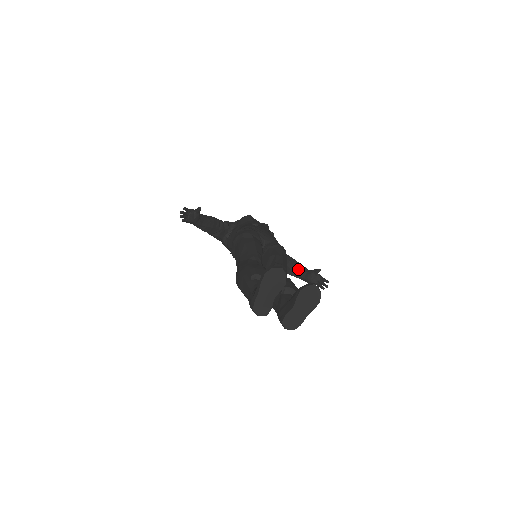
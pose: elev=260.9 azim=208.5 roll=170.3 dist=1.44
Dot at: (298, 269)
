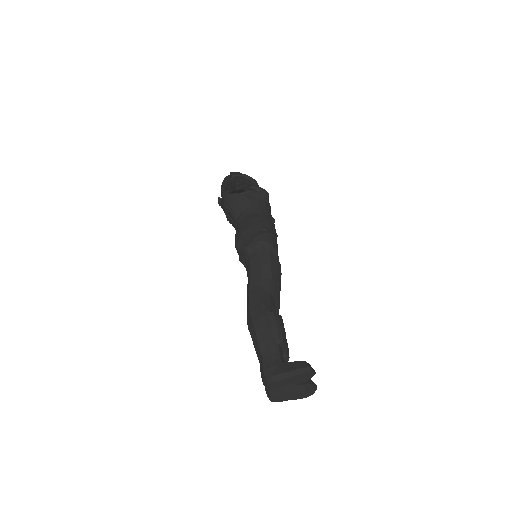
Dot at: occluded
